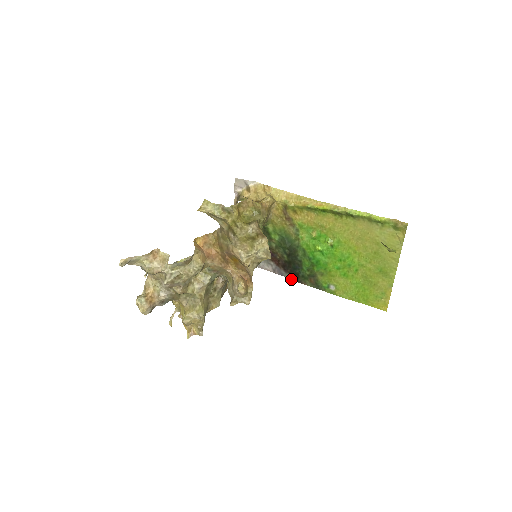
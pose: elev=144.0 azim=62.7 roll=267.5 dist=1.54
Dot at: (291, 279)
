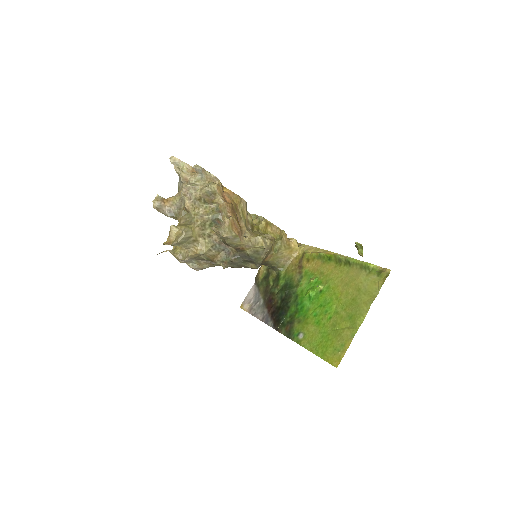
Dot at: (272, 327)
